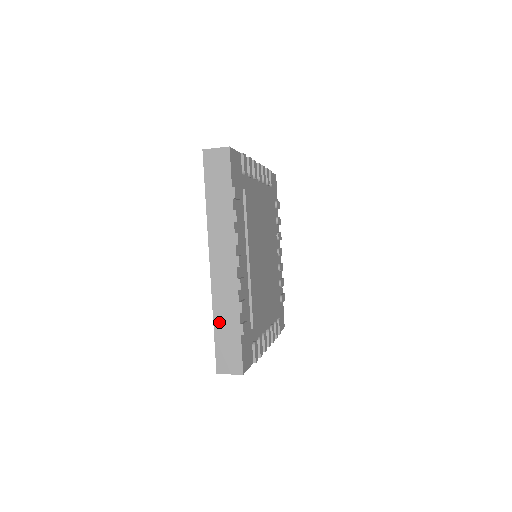
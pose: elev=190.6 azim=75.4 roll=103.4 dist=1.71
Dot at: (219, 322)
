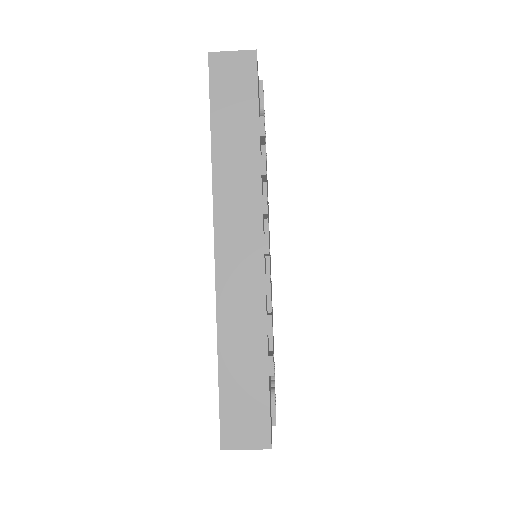
Dot at: occluded
